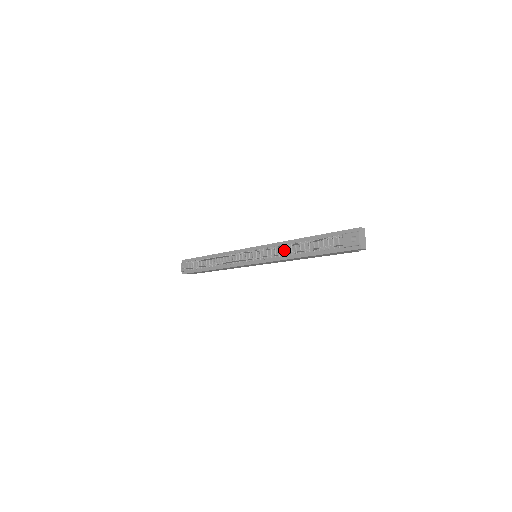
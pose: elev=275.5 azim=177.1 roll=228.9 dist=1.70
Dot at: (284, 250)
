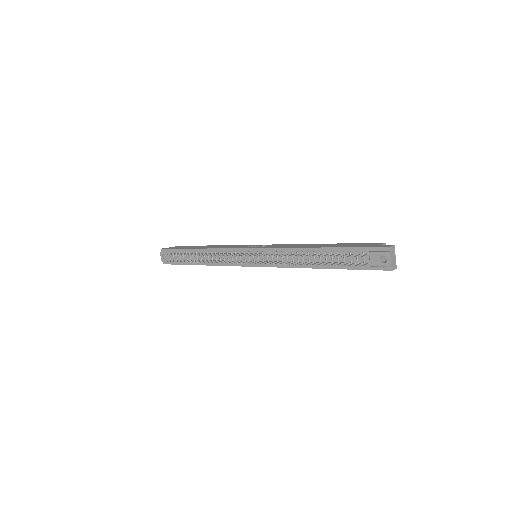
Dot at: (294, 257)
